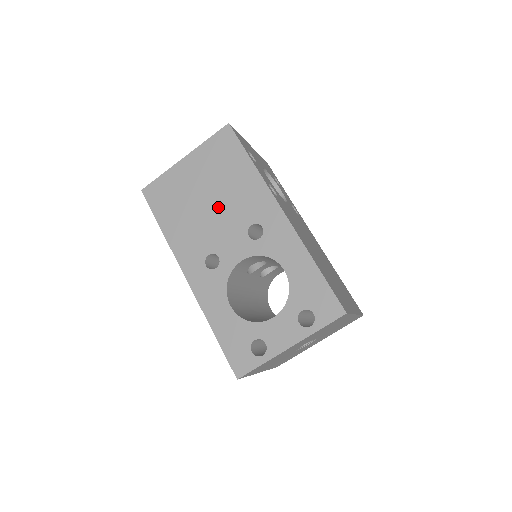
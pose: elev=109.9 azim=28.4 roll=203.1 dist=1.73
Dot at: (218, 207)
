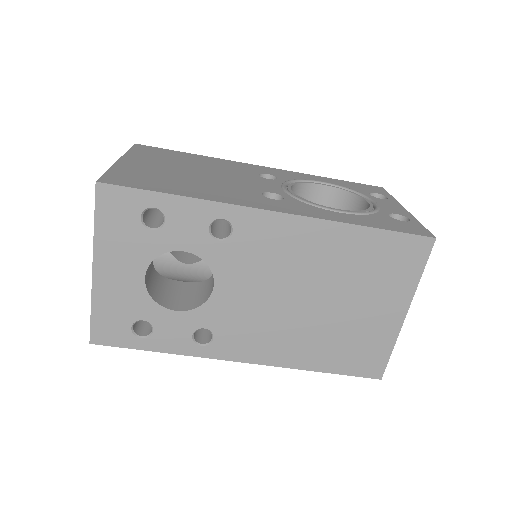
Dot at: occluded
